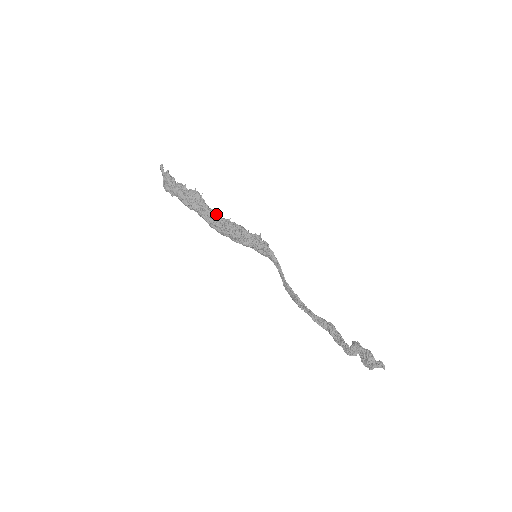
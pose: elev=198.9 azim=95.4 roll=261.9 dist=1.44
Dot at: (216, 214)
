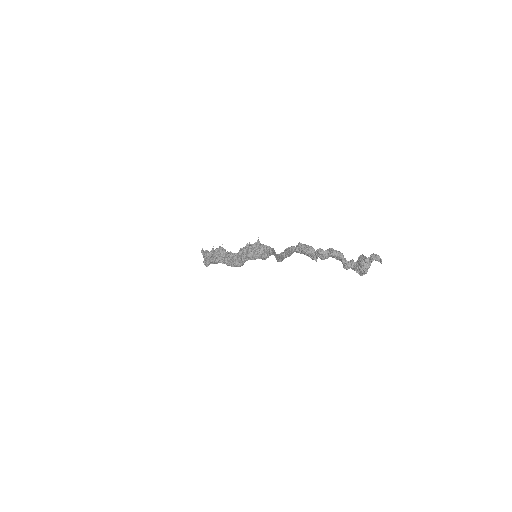
Dot at: occluded
